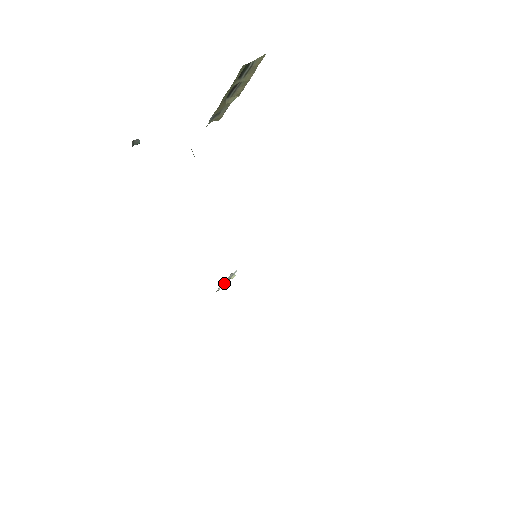
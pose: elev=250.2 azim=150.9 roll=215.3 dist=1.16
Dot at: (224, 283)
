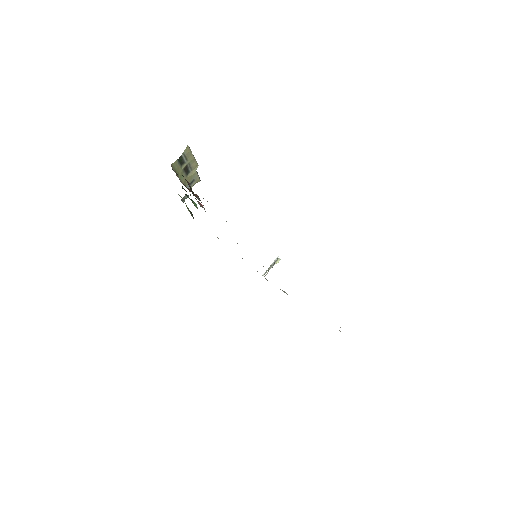
Dot at: (268, 269)
